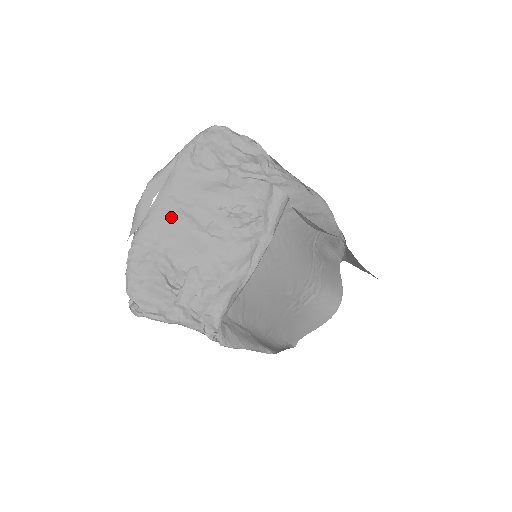
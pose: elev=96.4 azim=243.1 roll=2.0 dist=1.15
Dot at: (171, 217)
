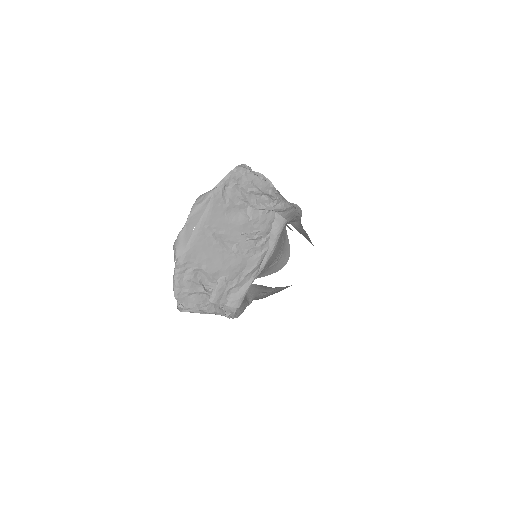
Dot at: (207, 242)
